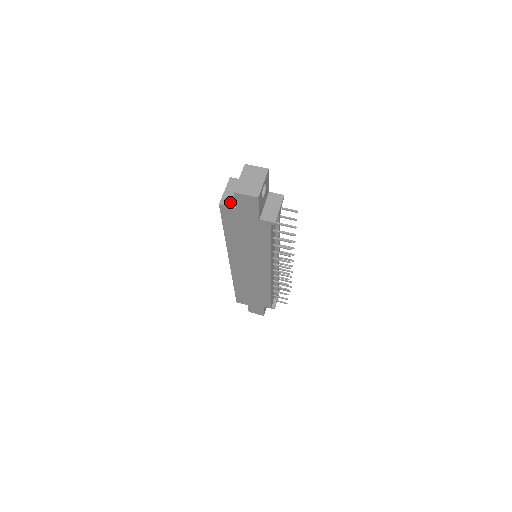
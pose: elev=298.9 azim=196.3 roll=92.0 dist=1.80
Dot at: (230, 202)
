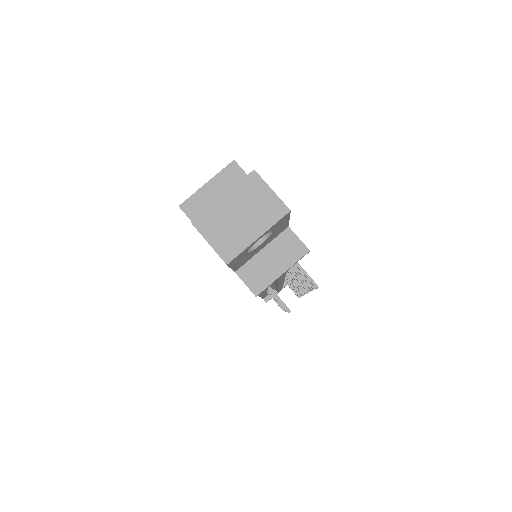
Dot at: (199, 214)
